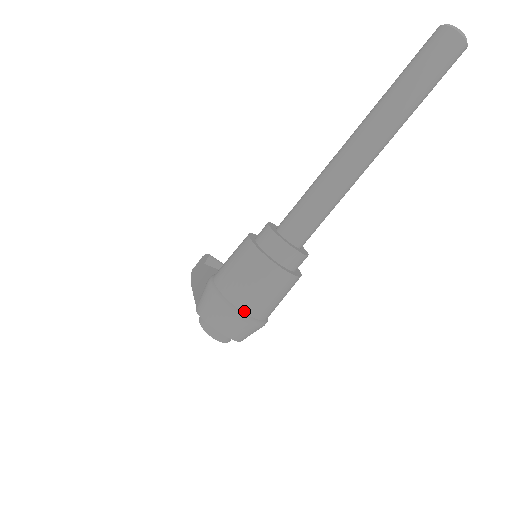
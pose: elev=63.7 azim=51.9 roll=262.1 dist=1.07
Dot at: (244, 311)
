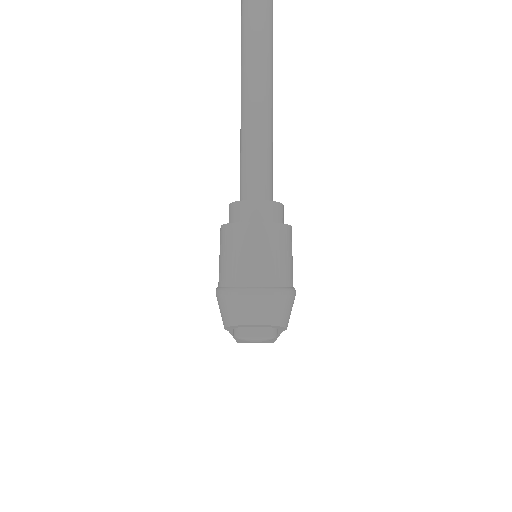
Dot at: (256, 285)
